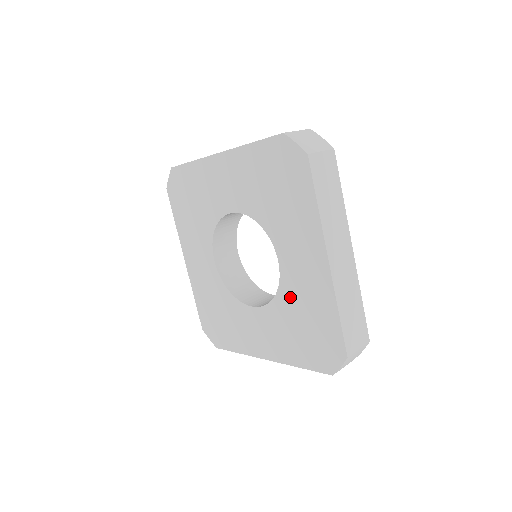
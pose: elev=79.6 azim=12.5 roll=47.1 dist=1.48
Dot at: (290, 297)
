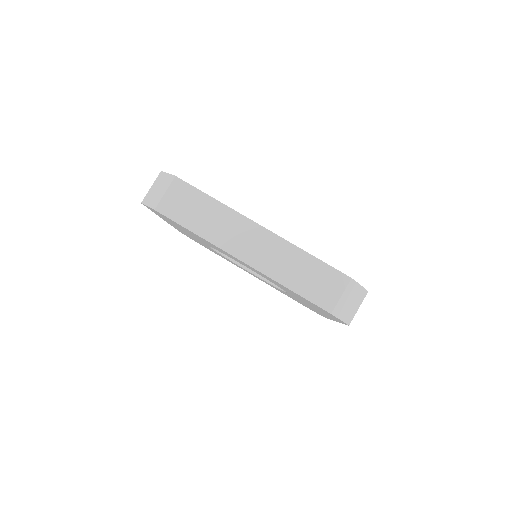
Dot at: occluded
